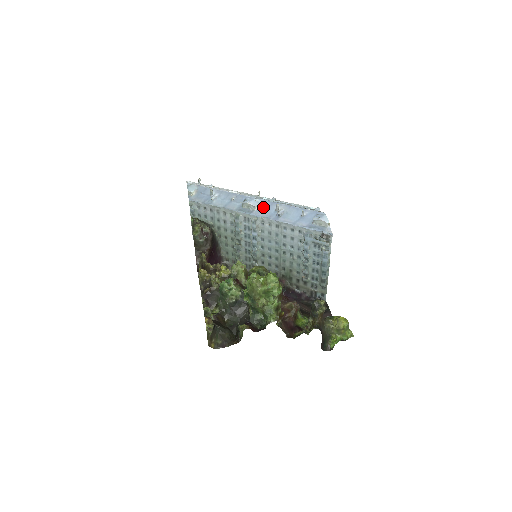
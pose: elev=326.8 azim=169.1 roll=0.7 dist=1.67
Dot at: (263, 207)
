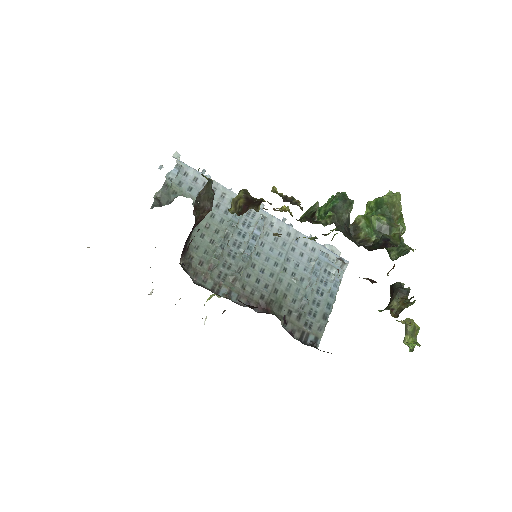
Dot at: occluded
